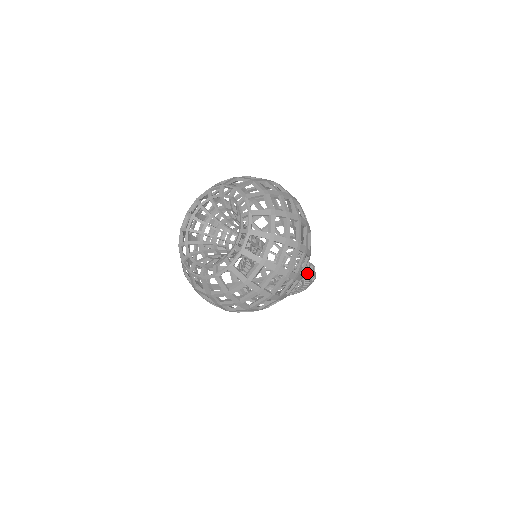
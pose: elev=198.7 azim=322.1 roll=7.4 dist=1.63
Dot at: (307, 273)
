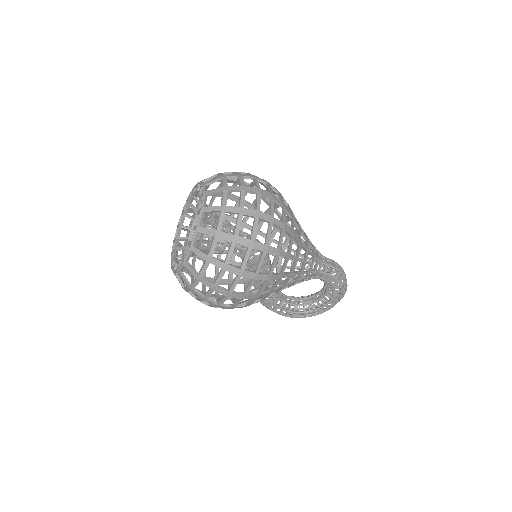
Dot at: (324, 269)
